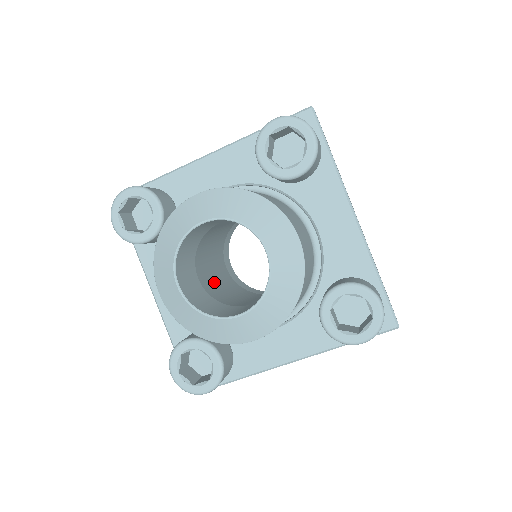
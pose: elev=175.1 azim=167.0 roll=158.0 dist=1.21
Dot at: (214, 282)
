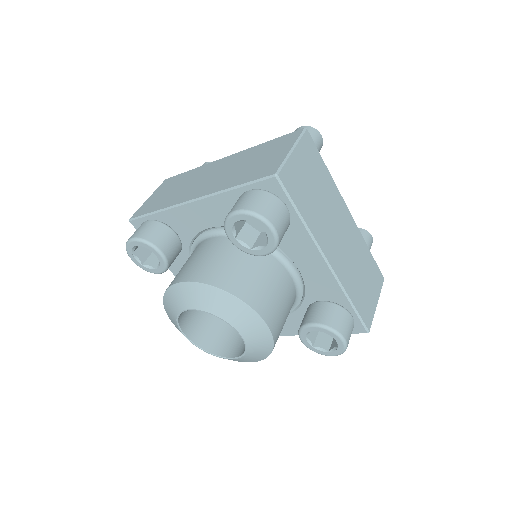
Dot at: occluded
